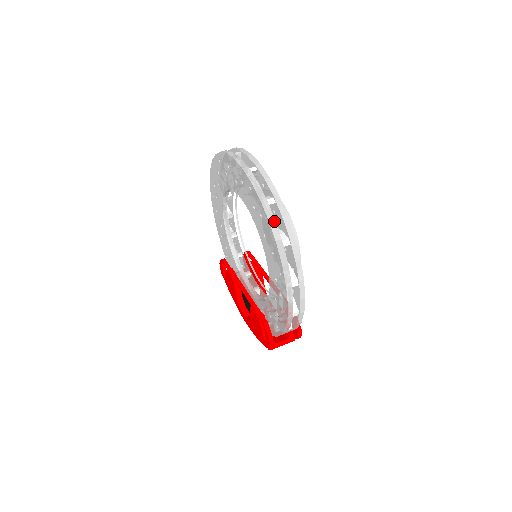
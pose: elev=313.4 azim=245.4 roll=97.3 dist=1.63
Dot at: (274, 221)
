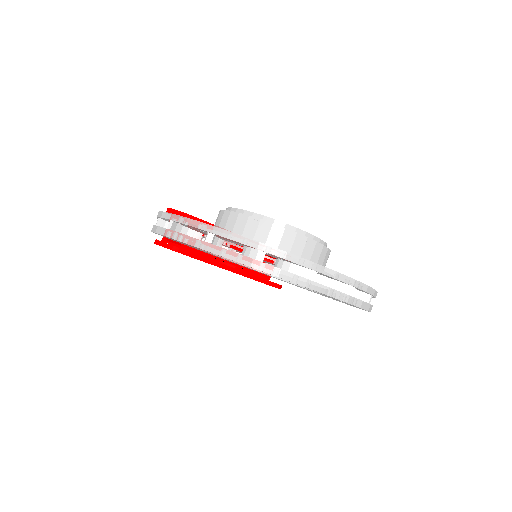
Dot at: occluded
